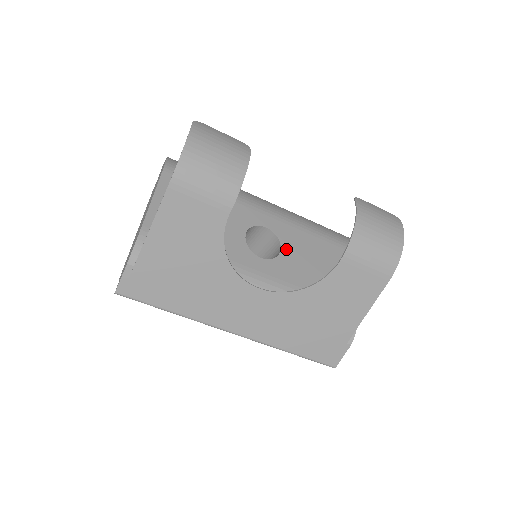
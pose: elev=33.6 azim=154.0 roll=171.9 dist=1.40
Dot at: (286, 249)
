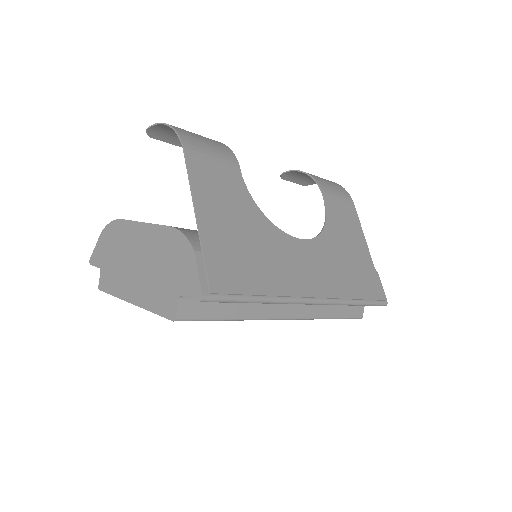
Dot at: occluded
